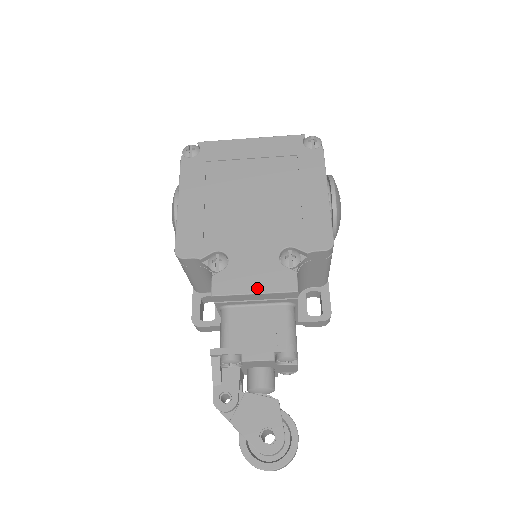
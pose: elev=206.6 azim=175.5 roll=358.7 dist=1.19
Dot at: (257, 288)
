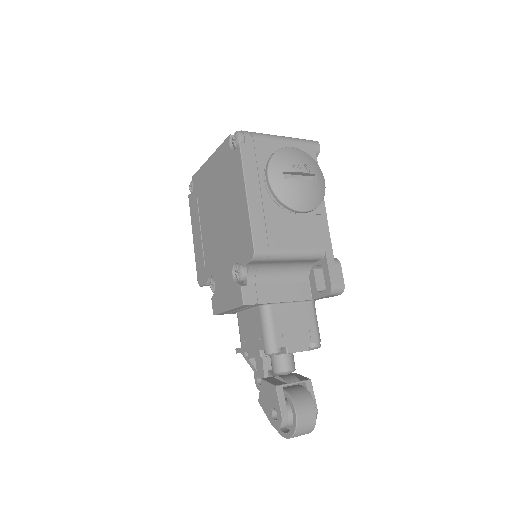
Dot at: (227, 305)
